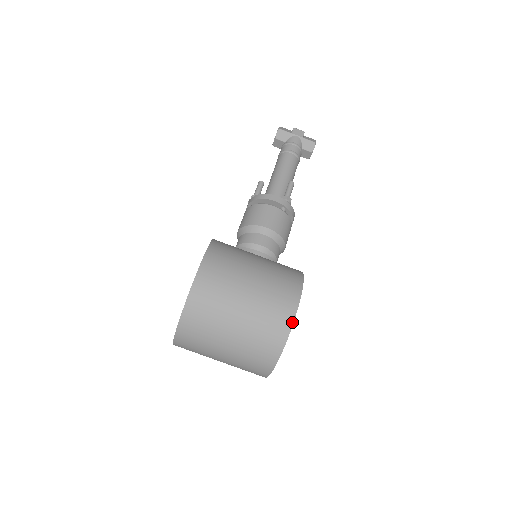
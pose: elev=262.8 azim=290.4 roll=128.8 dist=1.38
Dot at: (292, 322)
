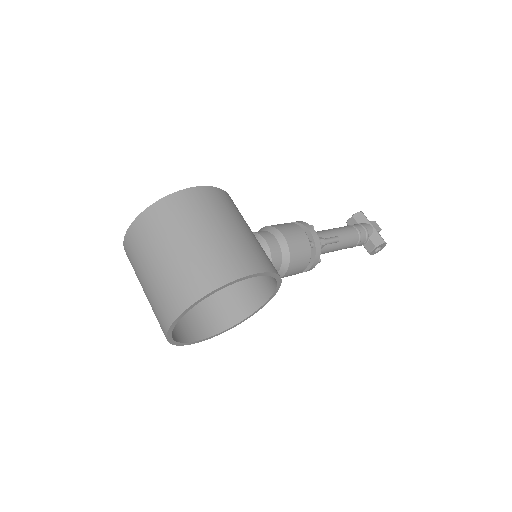
Dot at: (231, 280)
